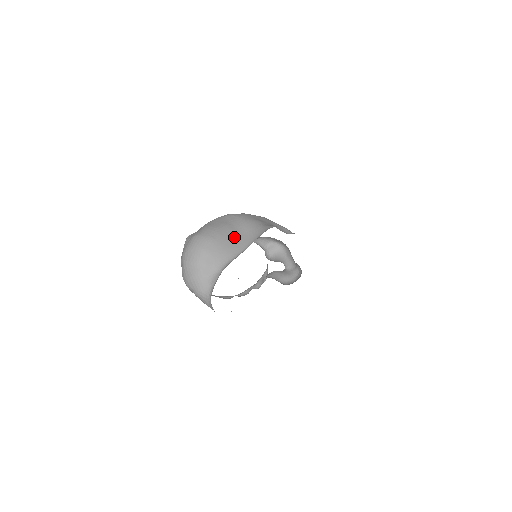
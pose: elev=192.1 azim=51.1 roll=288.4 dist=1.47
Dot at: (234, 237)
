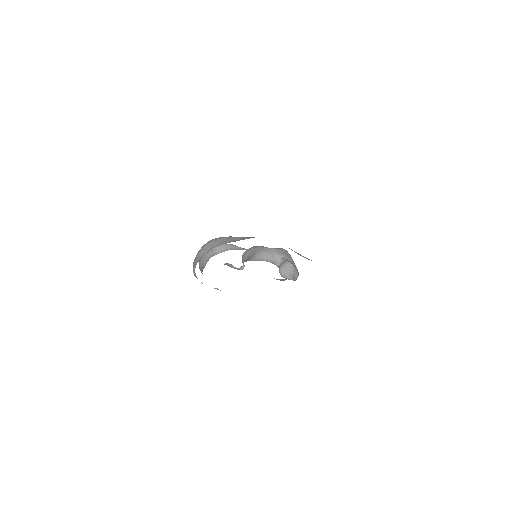
Dot at: (238, 239)
